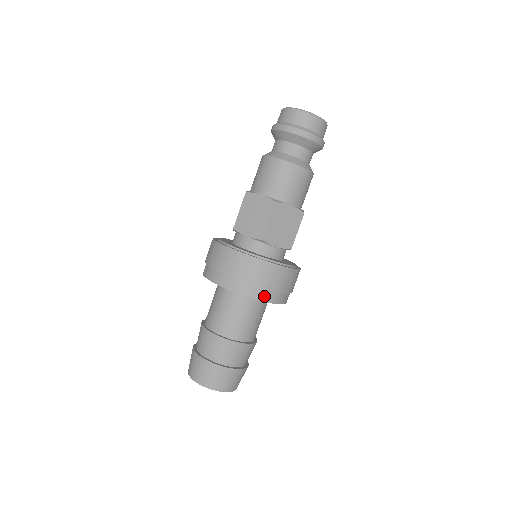
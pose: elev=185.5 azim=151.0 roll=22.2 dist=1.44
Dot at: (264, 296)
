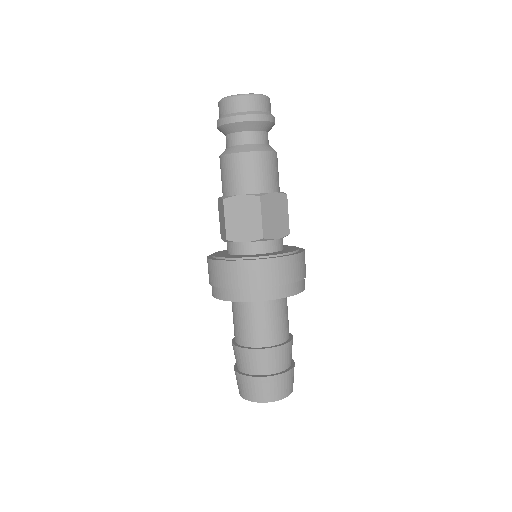
Dot at: (289, 291)
